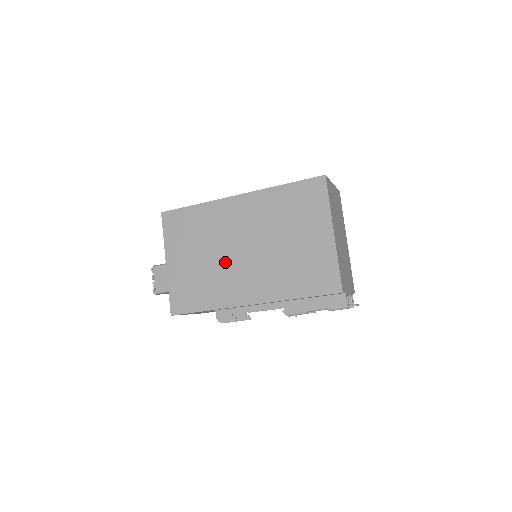
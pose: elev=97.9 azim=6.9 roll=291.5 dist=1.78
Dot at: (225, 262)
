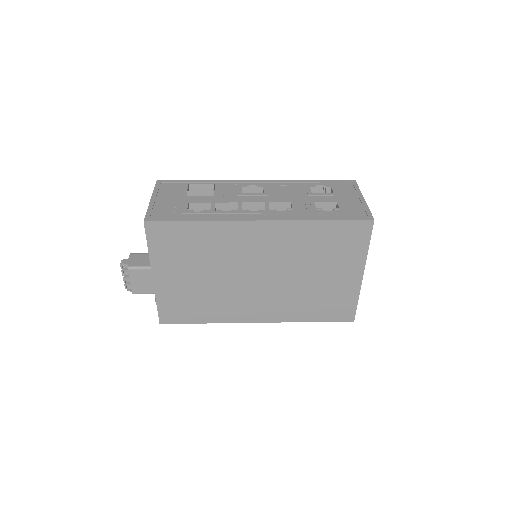
Dot at: (233, 285)
